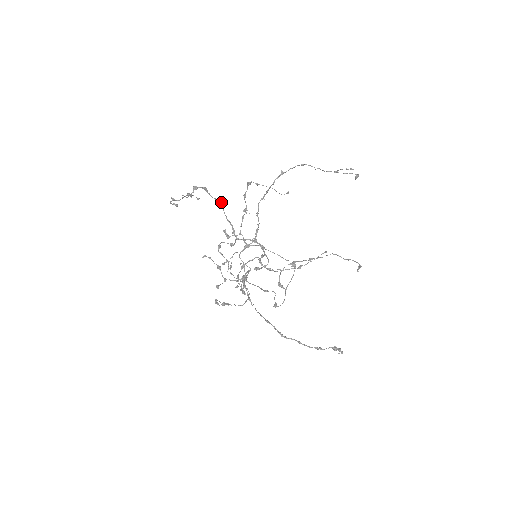
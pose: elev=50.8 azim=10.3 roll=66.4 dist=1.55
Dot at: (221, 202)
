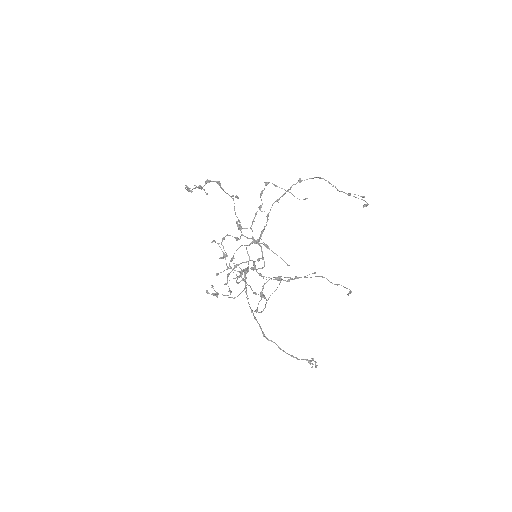
Dot at: occluded
